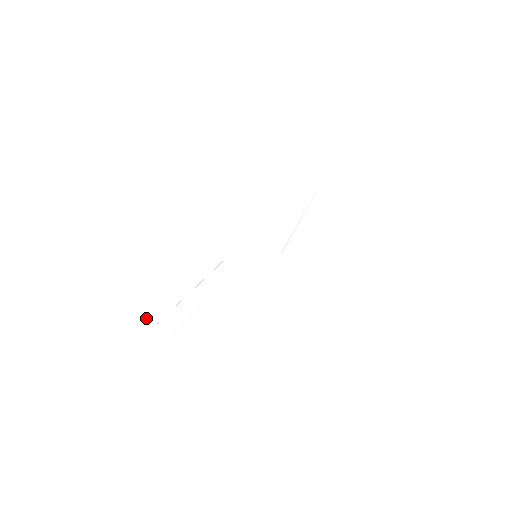
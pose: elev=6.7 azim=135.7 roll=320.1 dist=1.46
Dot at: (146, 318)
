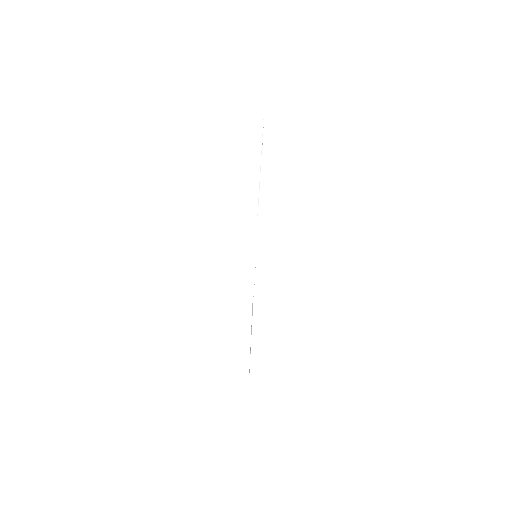
Dot at: occluded
